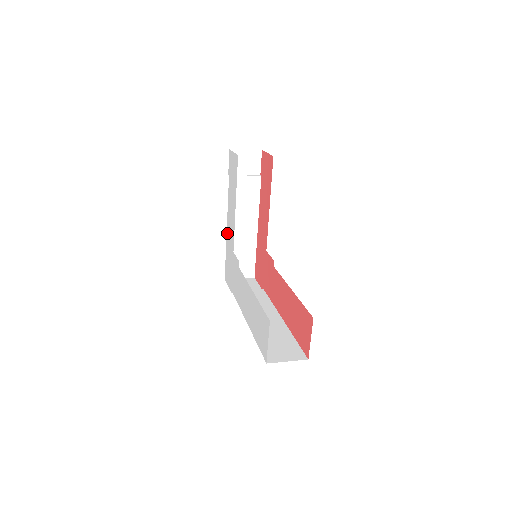
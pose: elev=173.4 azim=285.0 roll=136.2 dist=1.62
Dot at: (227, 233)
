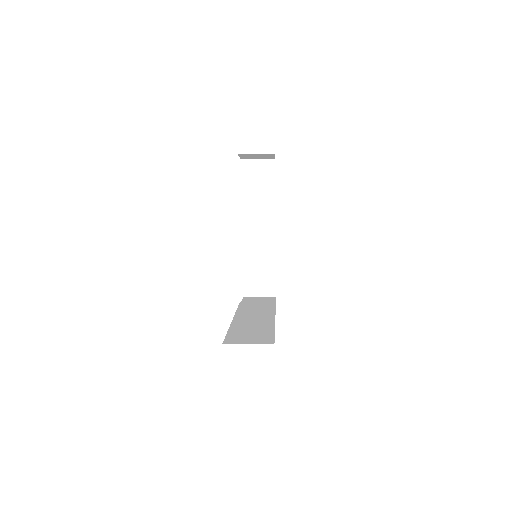
Dot at: occluded
